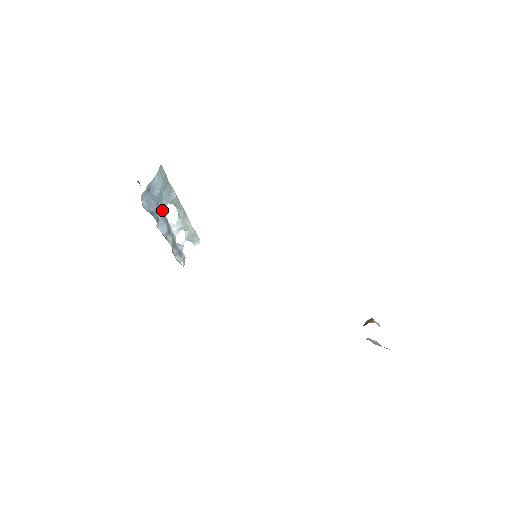
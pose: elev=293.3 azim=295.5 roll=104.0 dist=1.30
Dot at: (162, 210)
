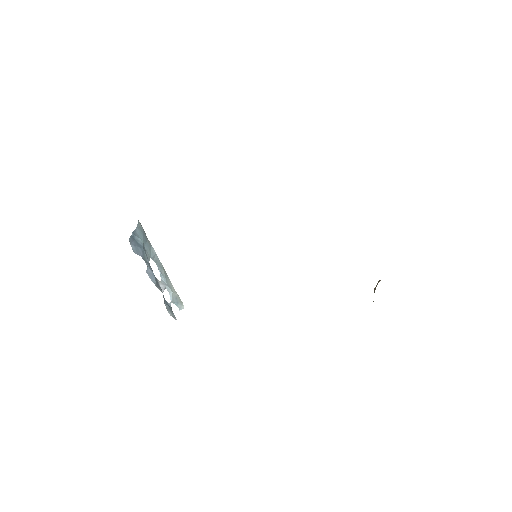
Dot at: (147, 261)
